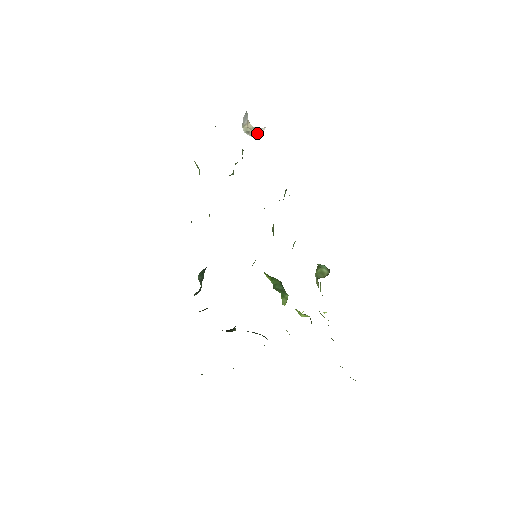
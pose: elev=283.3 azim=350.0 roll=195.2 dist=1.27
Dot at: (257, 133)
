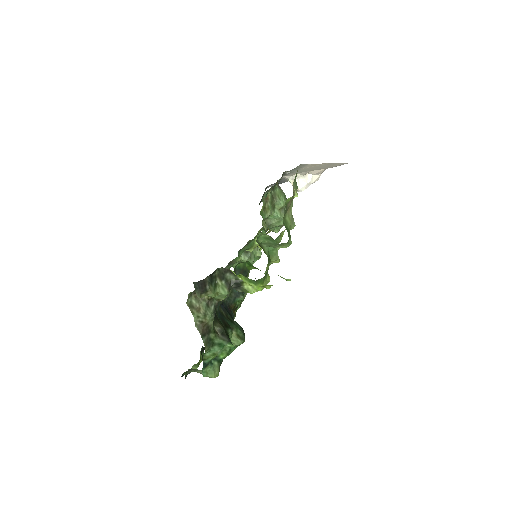
Dot at: occluded
